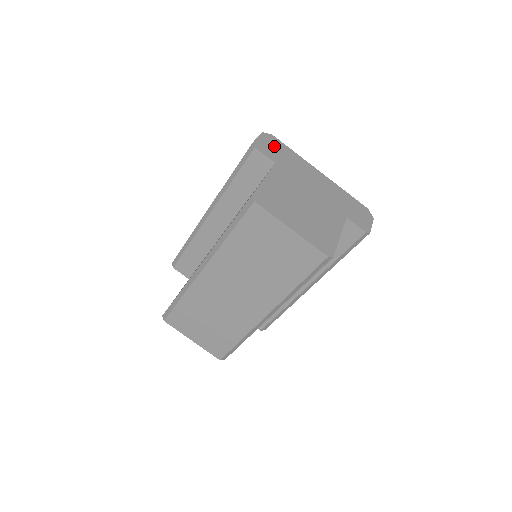
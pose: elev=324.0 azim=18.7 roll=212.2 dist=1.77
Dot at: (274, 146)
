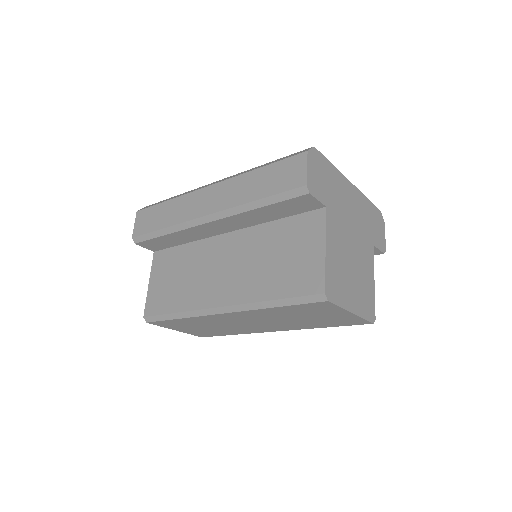
Dot at: (320, 171)
